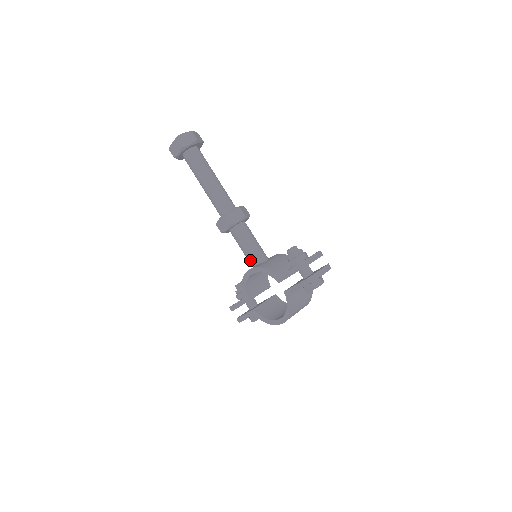
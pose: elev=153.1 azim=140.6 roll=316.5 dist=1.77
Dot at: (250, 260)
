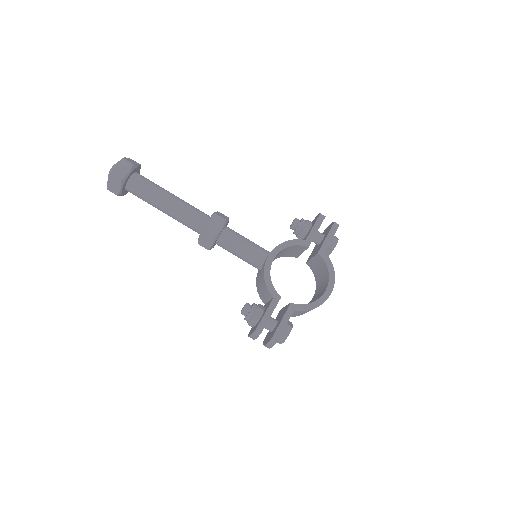
Dot at: (258, 254)
